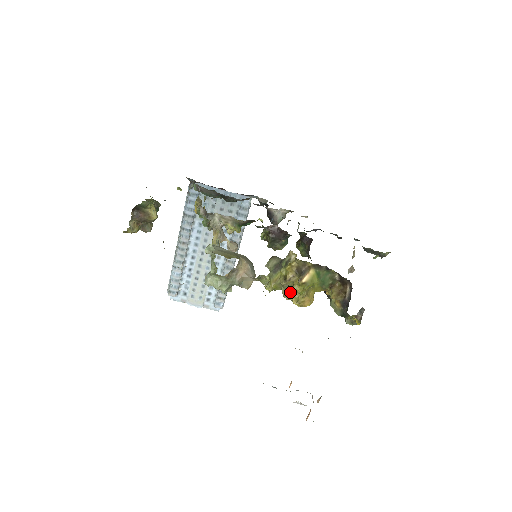
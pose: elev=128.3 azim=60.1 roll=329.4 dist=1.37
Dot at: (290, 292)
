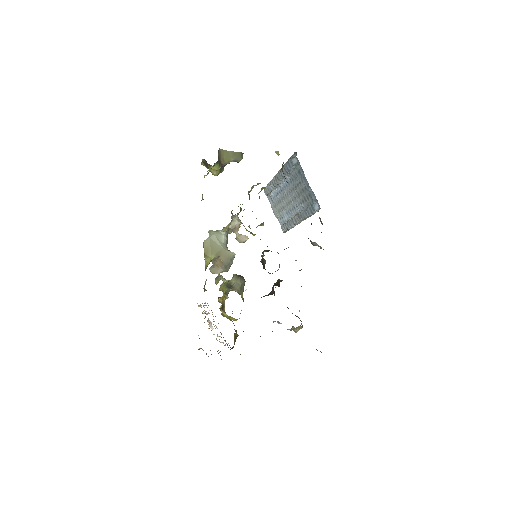
Dot at: (224, 303)
